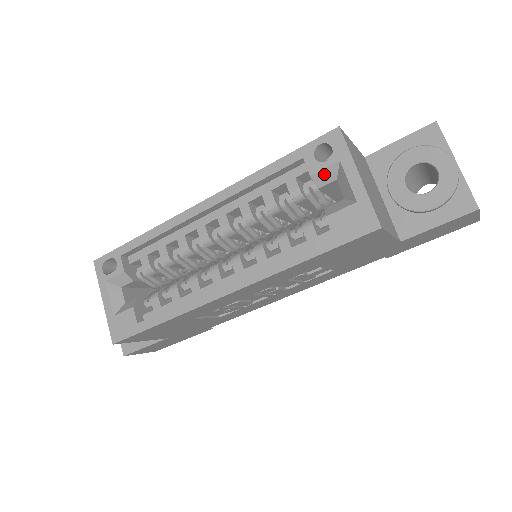
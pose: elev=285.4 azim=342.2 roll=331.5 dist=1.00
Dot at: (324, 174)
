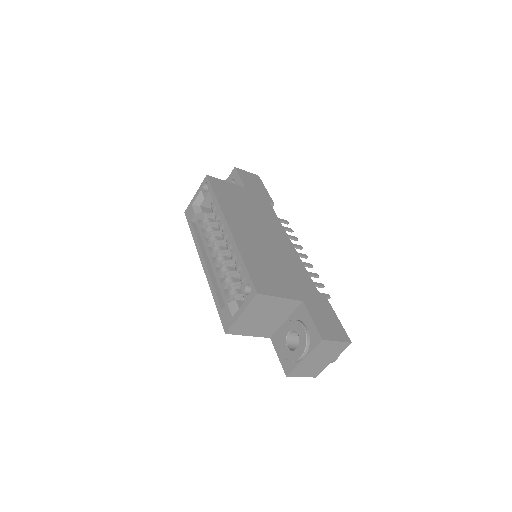
Dot at: (243, 294)
